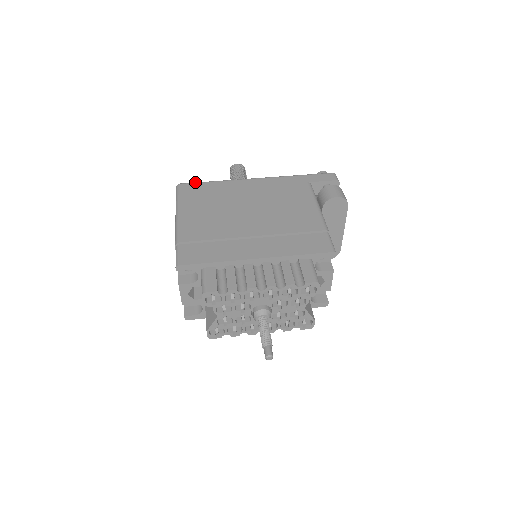
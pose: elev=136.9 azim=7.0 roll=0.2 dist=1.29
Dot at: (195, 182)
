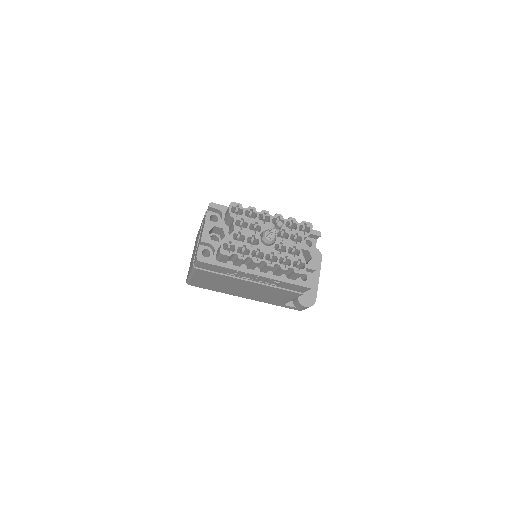
Dot at: occluded
